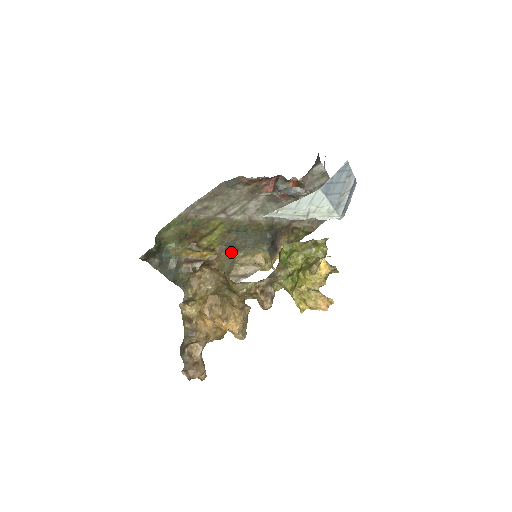
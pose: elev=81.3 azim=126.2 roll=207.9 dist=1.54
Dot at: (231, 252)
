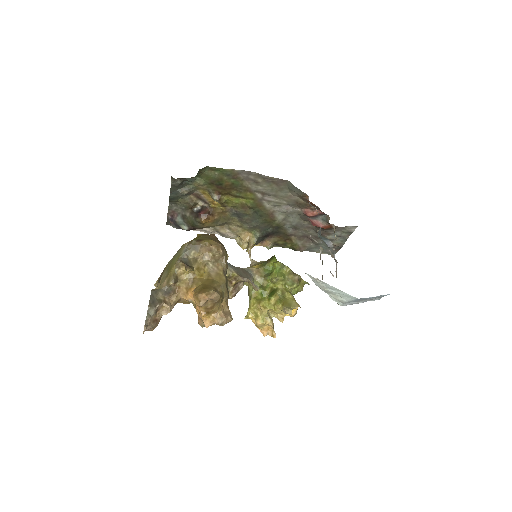
Dot at: (234, 217)
